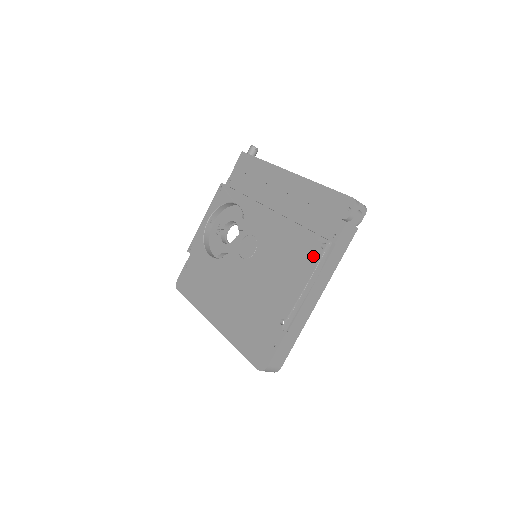
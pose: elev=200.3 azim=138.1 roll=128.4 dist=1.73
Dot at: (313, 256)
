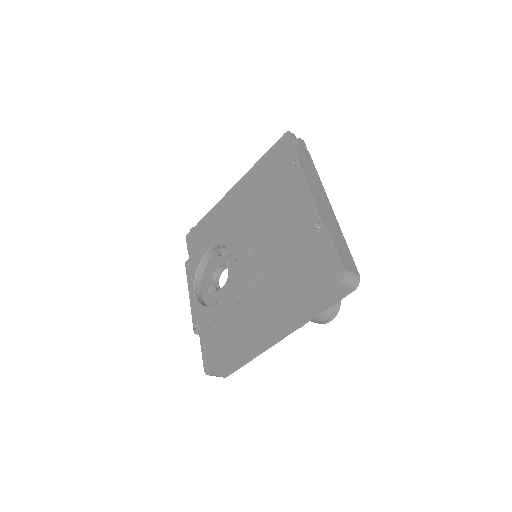
Dot at: (294, 174)
